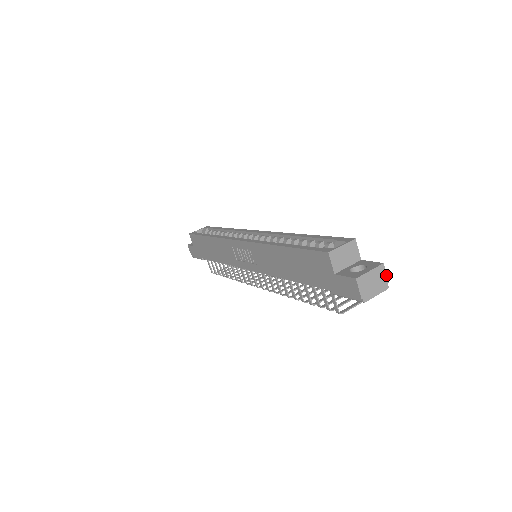
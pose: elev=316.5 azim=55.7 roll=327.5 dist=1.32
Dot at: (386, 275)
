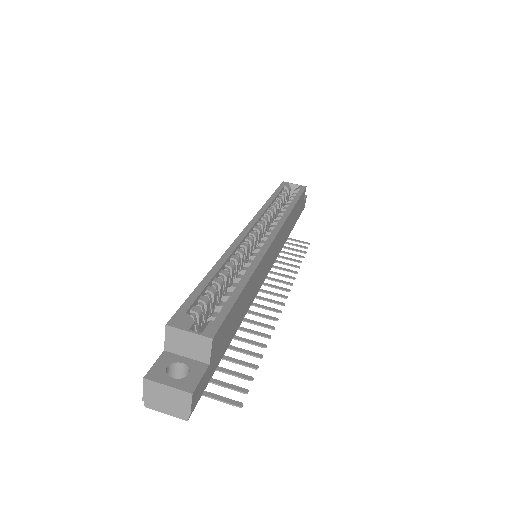
Dot at: (191, 407)
